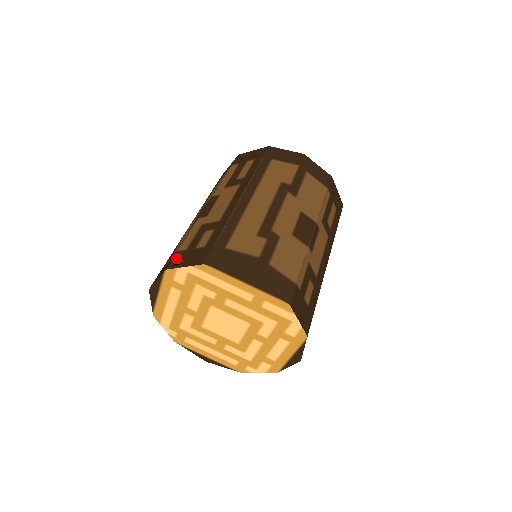
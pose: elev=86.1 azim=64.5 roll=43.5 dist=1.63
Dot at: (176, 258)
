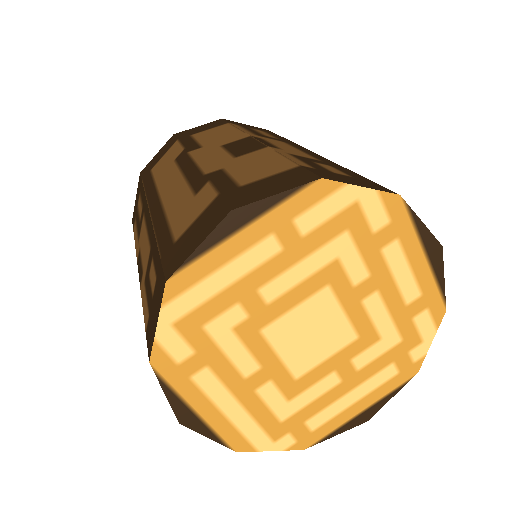
Dot at: (147, 338)
